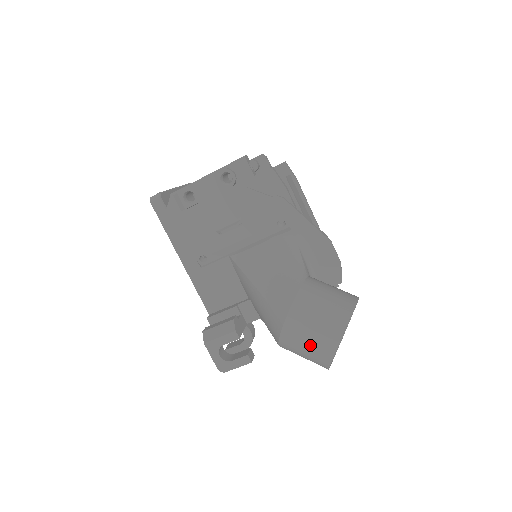
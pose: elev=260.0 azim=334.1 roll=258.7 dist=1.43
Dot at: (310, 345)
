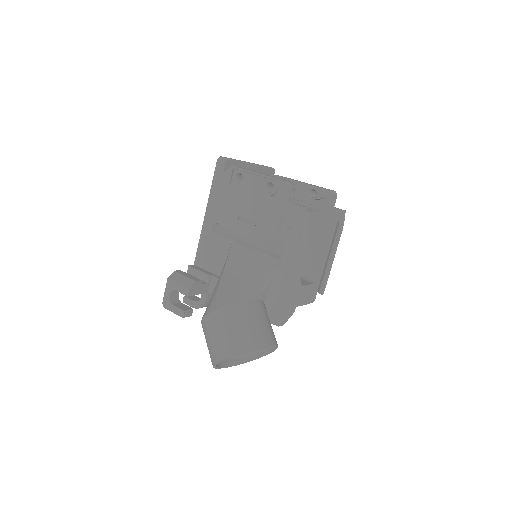
Dot at: (212, 341)
